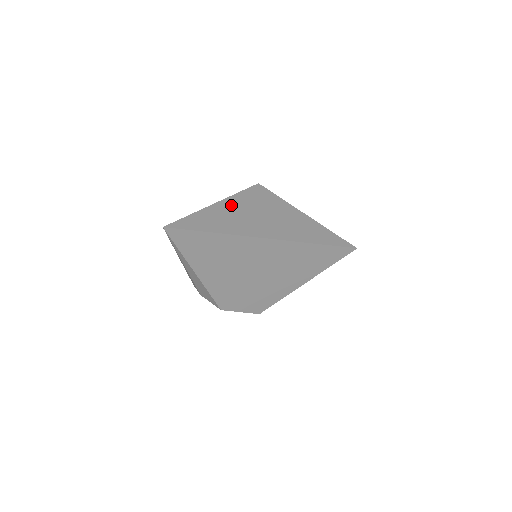
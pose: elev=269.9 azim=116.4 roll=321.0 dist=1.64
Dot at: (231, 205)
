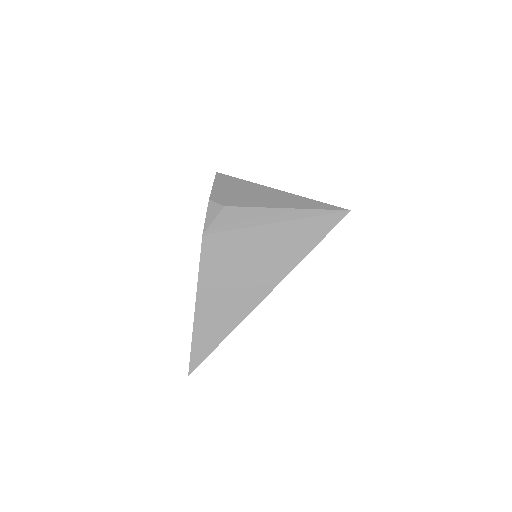
Dot at: (207, 298)
